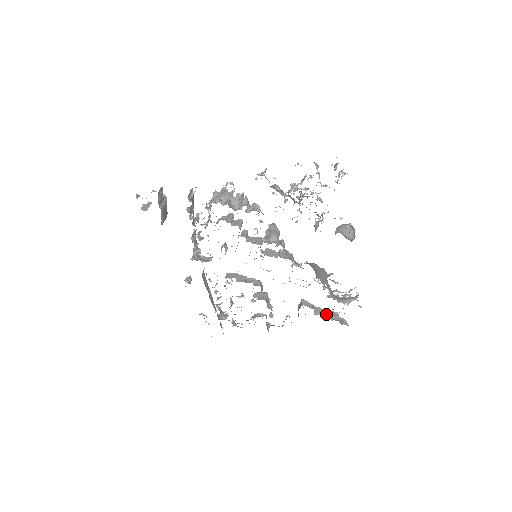
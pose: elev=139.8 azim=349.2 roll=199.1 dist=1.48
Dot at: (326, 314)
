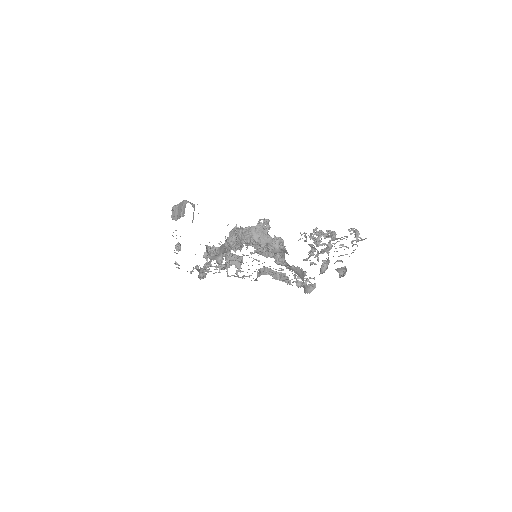
Dot at: (280, 278)
